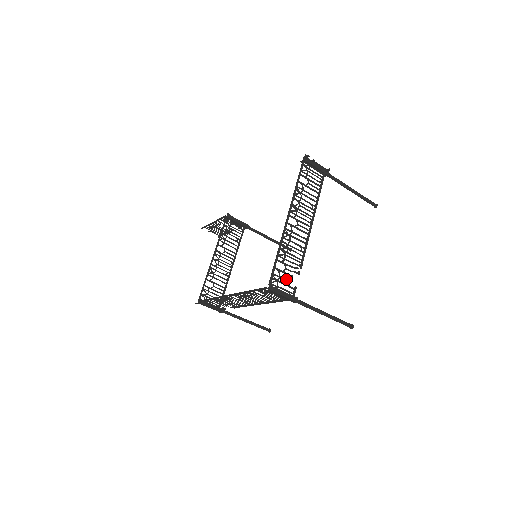
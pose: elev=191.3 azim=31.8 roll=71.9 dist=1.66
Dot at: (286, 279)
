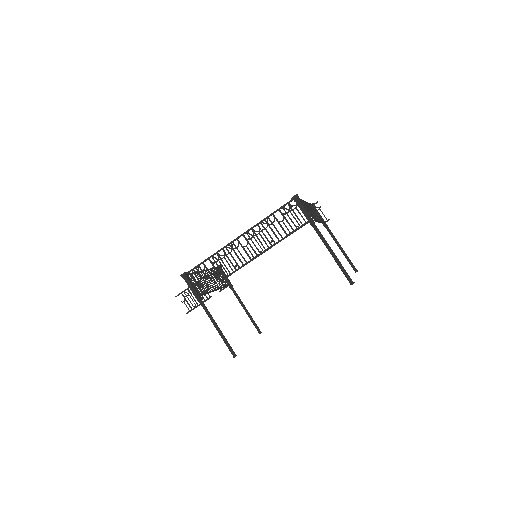
Dot at: occluded
